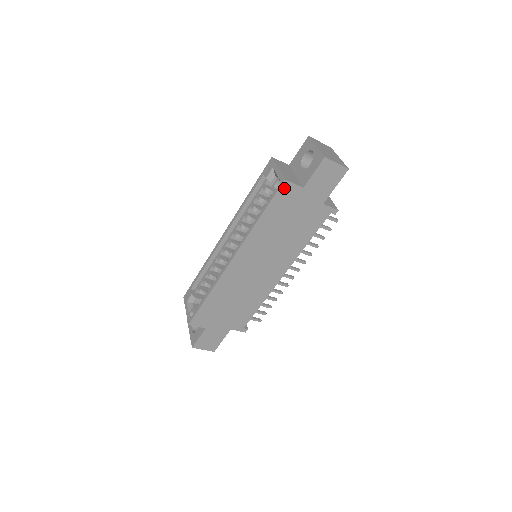
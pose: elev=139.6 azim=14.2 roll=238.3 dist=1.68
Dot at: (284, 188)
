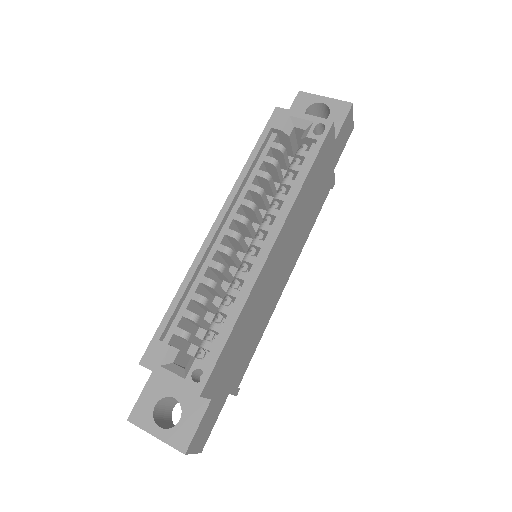
Dot at: (329, 134)
